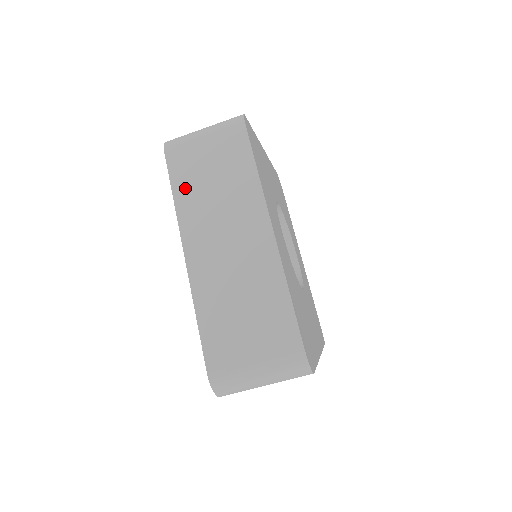
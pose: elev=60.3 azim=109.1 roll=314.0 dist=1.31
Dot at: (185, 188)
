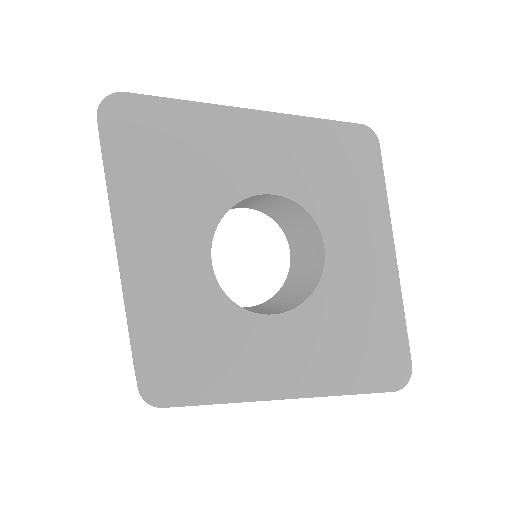
Dot at: occluded
